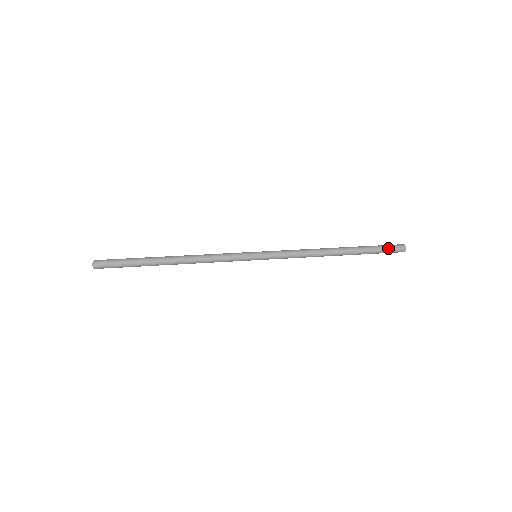
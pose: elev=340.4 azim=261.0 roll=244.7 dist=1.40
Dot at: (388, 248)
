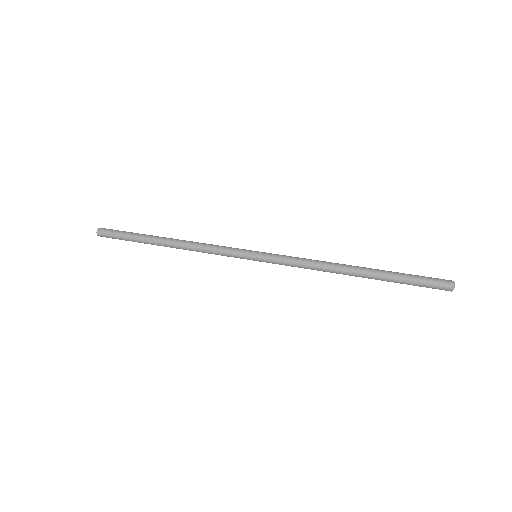
Dot at: (426, 283)
